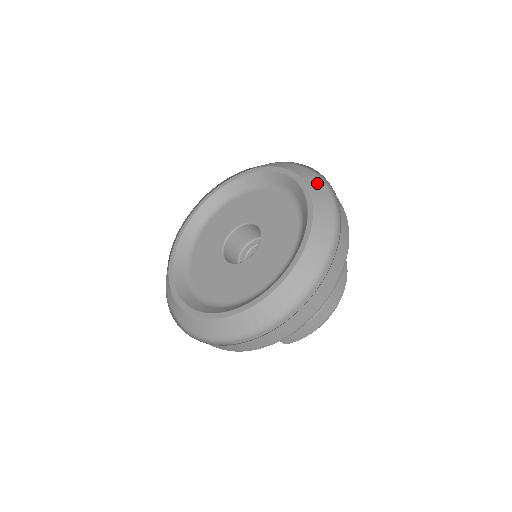
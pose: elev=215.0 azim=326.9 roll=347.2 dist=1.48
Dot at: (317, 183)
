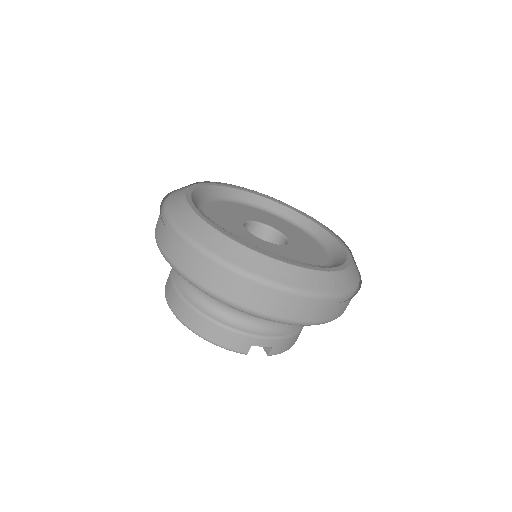
Dot at: occluded
